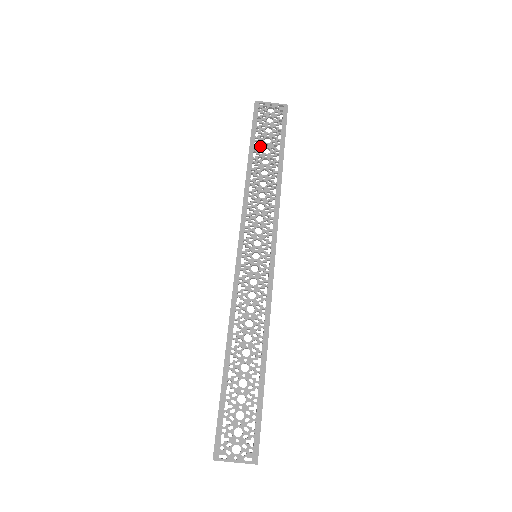
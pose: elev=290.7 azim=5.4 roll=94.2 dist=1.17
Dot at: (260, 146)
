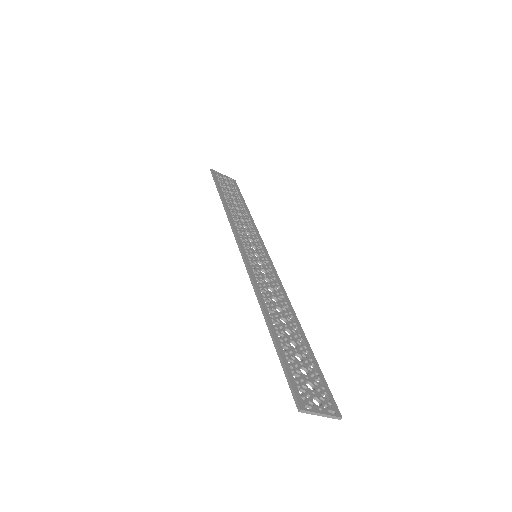
Dot at: (227, 193)
